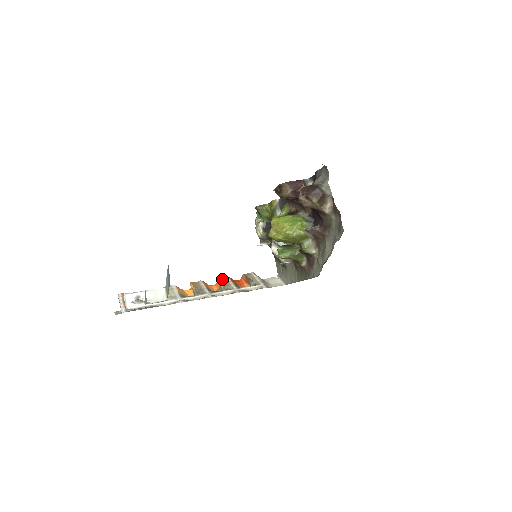
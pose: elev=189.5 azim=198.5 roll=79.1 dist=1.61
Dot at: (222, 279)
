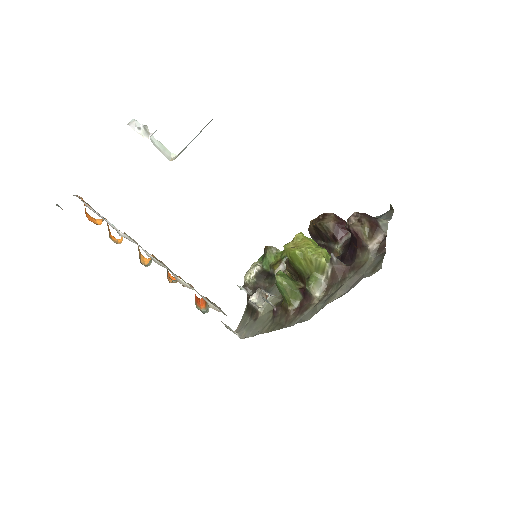
Dot at: occluded
